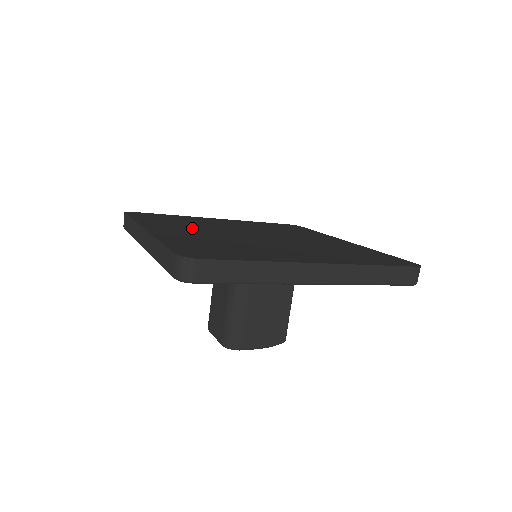
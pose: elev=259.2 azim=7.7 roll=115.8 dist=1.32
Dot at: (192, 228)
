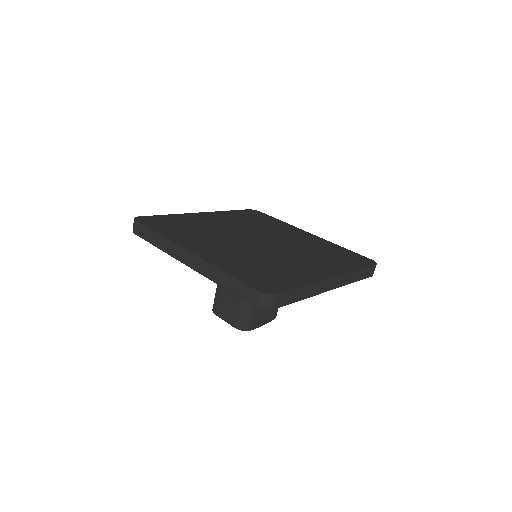
Dot at: (212, 240)
